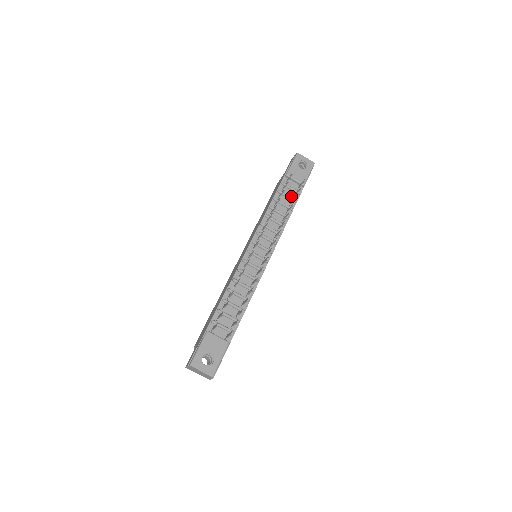
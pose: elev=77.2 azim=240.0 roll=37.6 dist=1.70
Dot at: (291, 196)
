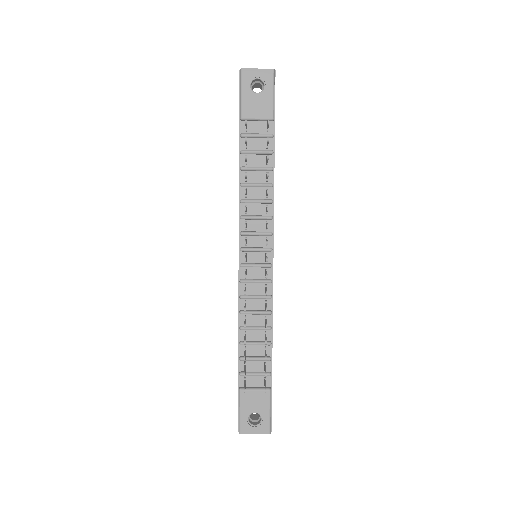
Dot at: (262, 148)
